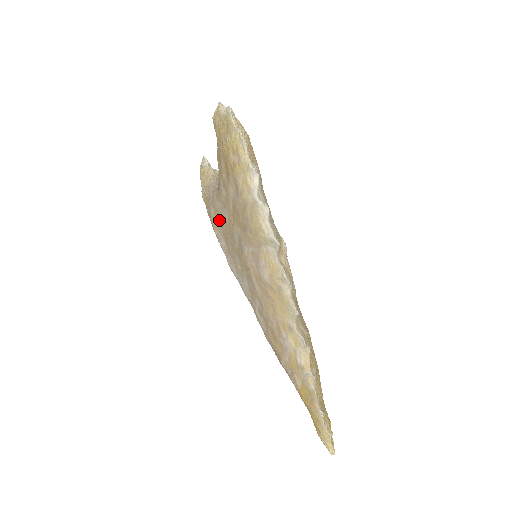
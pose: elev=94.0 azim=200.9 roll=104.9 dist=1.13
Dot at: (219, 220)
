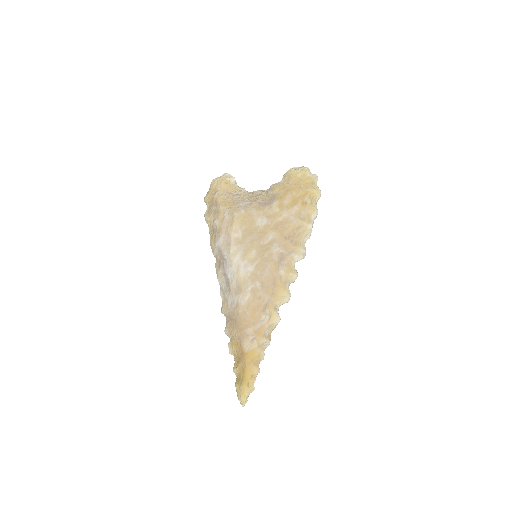
Dot at: (248, 221)
